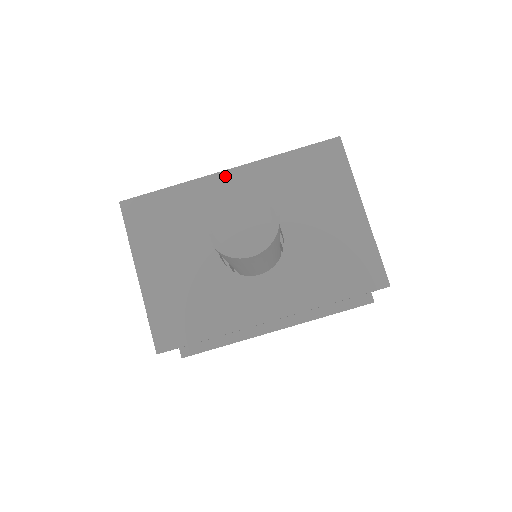
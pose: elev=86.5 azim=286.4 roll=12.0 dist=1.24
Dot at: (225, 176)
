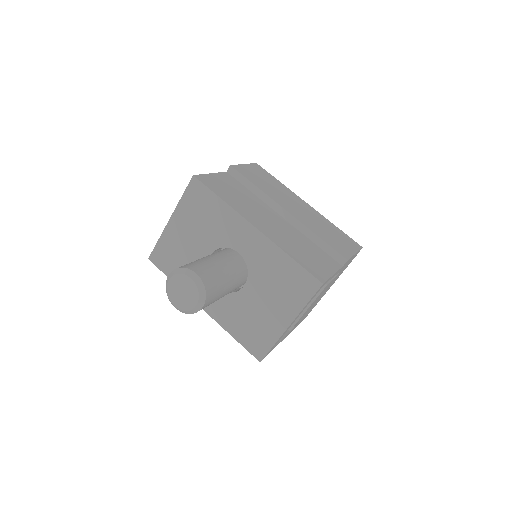
Dot at: (250, 228)
